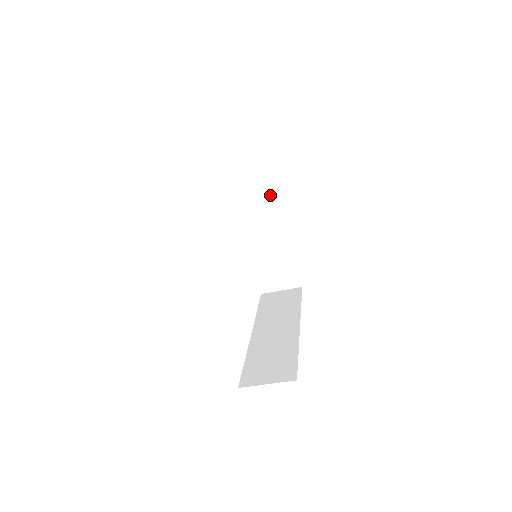
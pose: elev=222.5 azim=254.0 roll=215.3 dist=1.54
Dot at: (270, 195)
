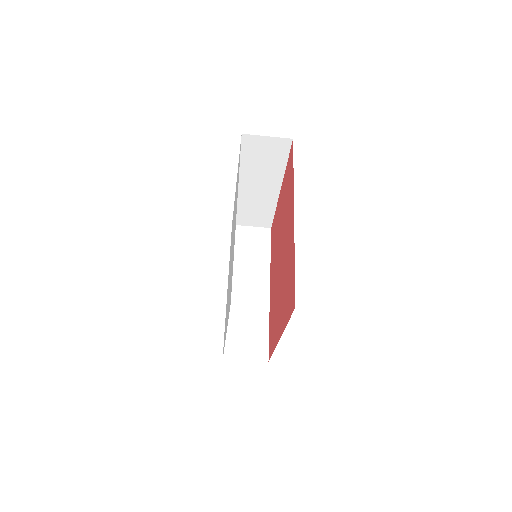
Dot at: (275, 167)
